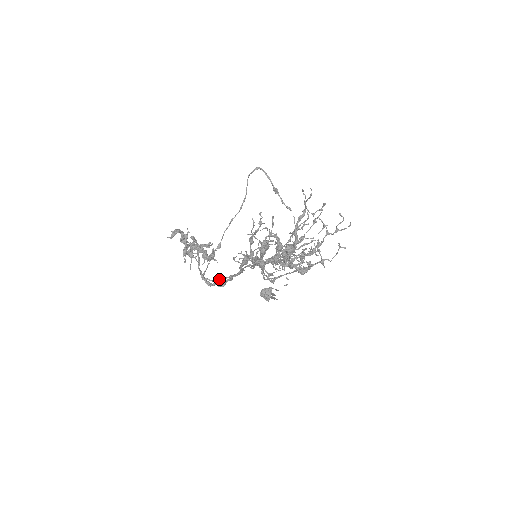
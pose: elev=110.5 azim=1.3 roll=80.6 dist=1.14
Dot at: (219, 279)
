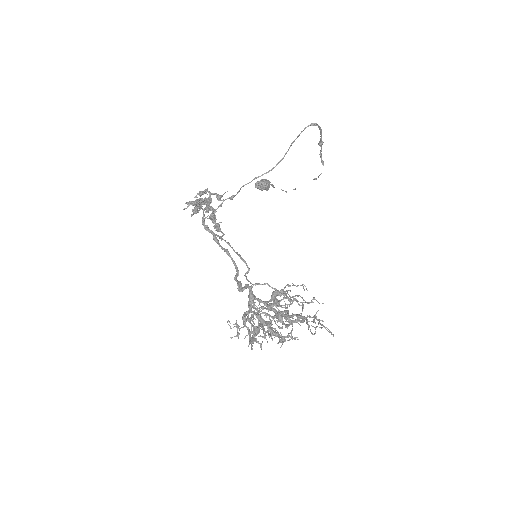
Dot at: (217, 236)
